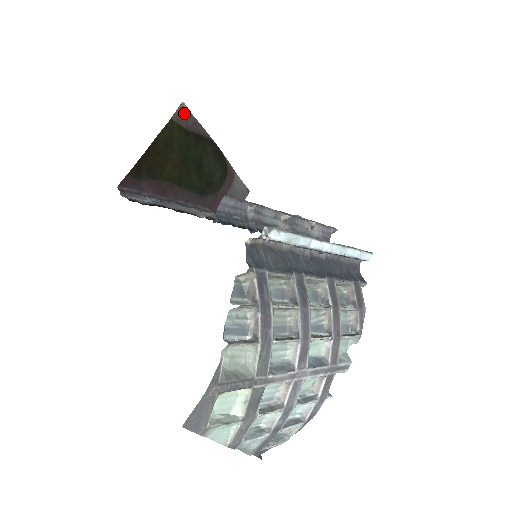
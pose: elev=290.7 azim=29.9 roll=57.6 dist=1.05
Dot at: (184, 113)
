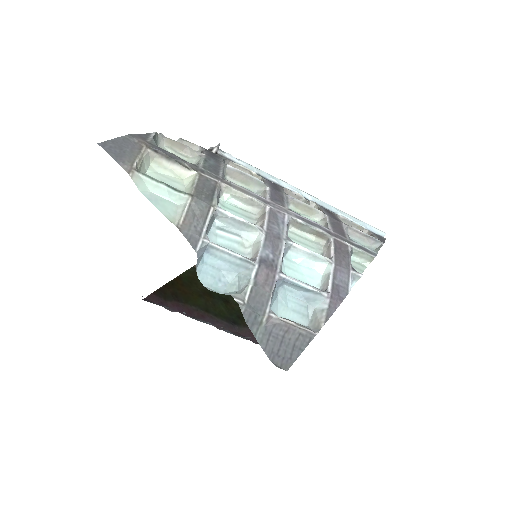
Dot at: occluded
